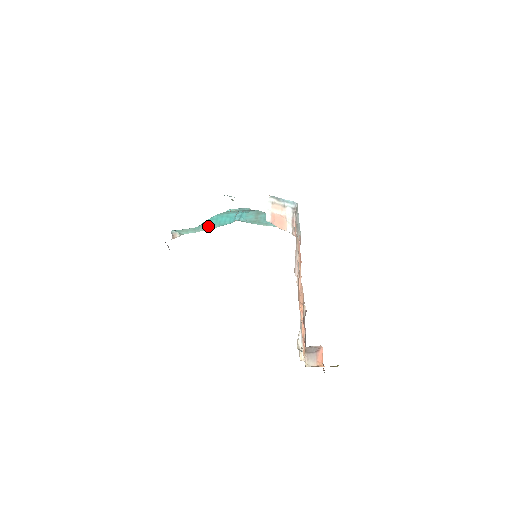
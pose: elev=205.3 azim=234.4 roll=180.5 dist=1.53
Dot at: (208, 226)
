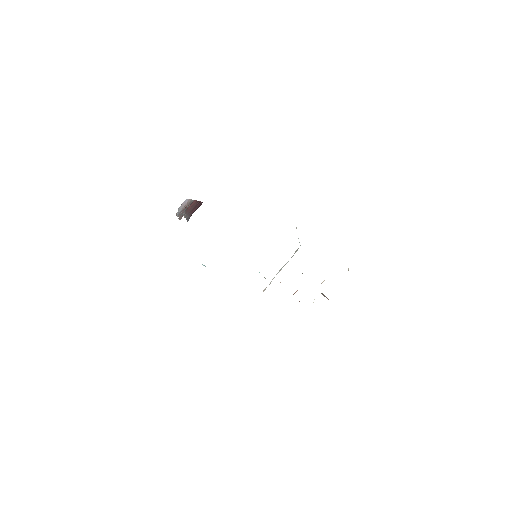
Dot at: occluded
